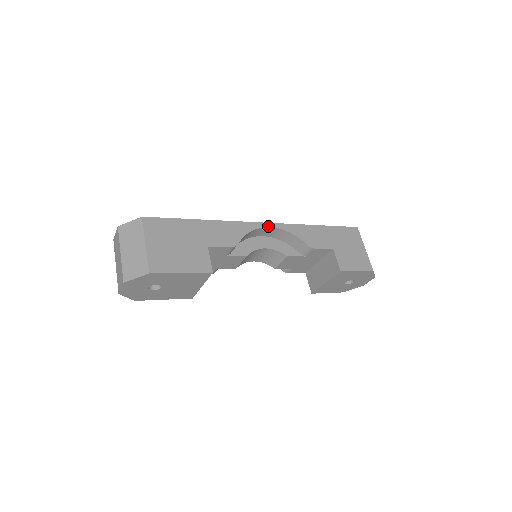
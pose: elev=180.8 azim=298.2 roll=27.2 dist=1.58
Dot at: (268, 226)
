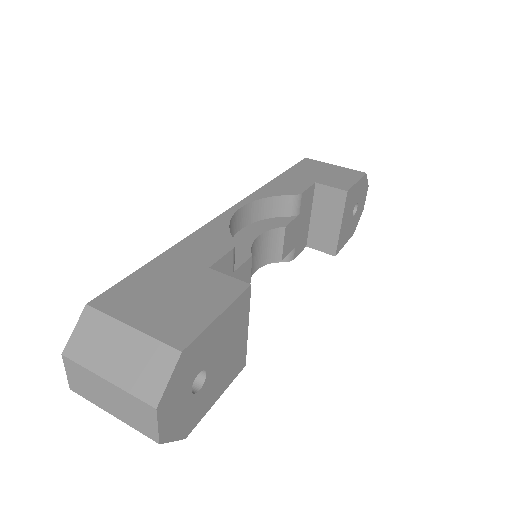
Dot at: (238, 208)
